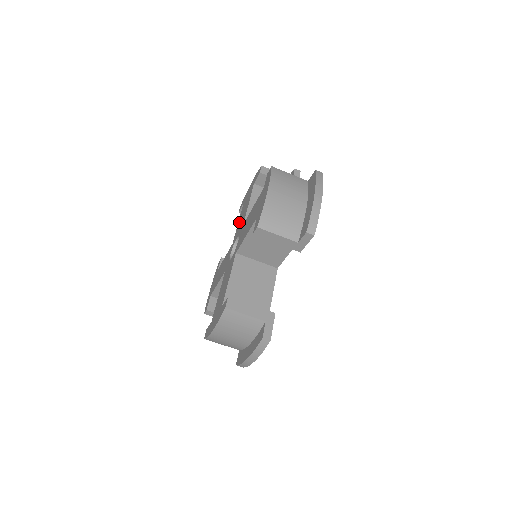
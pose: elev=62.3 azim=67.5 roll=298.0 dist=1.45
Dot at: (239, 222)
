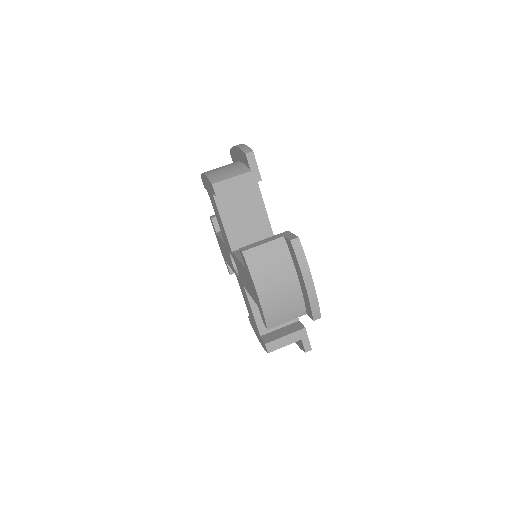
Dot at: occluded
